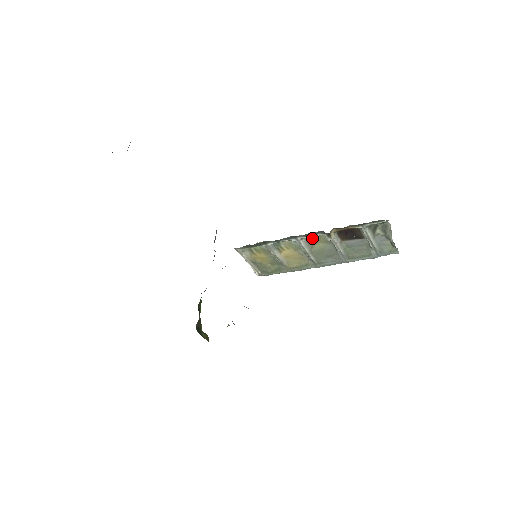
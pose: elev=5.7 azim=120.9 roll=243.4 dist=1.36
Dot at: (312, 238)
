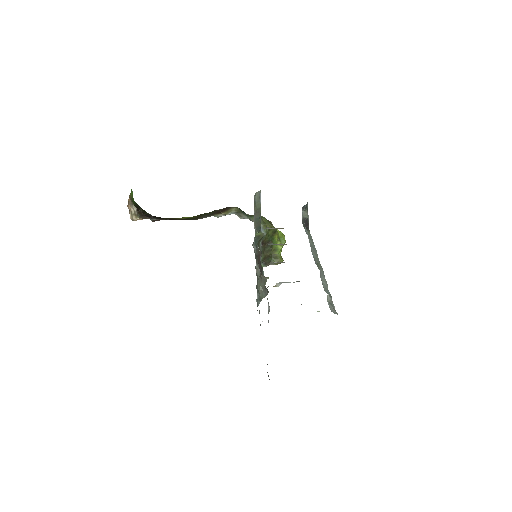
Dot at: occluded
